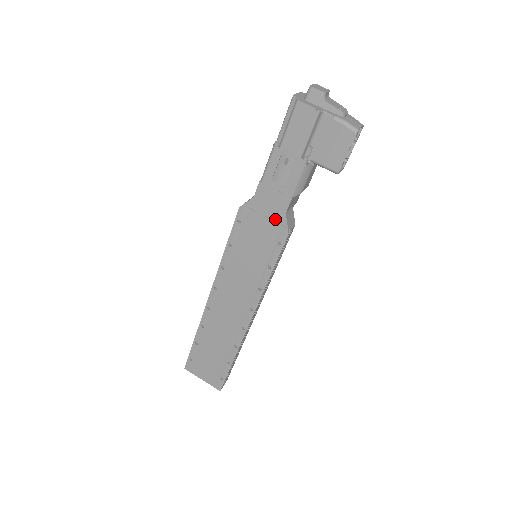
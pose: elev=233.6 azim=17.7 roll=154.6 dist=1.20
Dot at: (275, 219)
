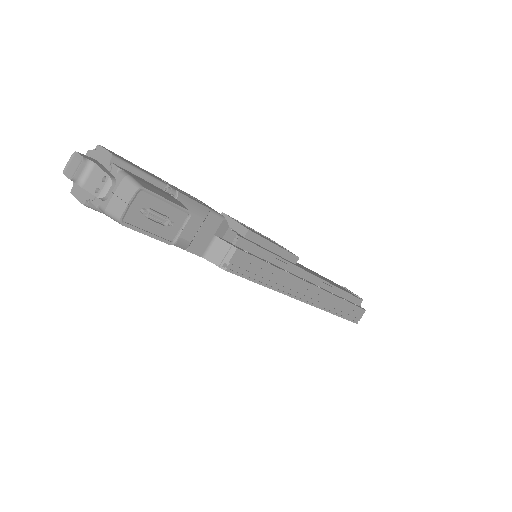
Dot at: occluded
